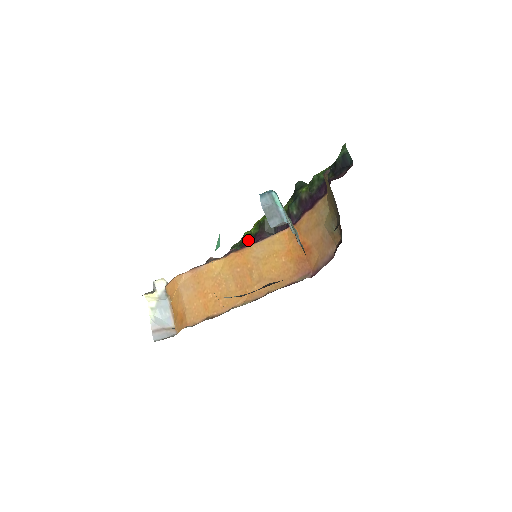
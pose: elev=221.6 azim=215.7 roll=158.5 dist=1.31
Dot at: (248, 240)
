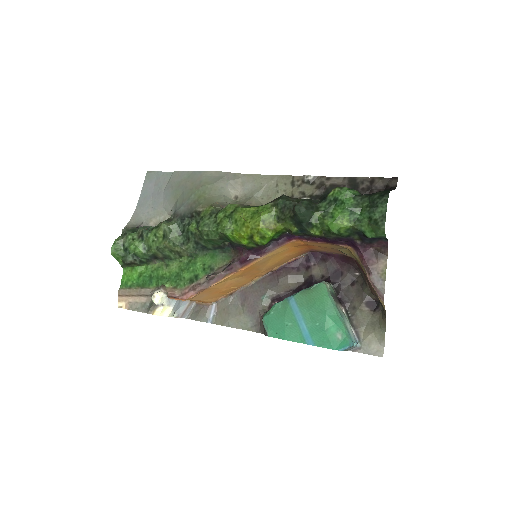
Dot at: (239, 245)
